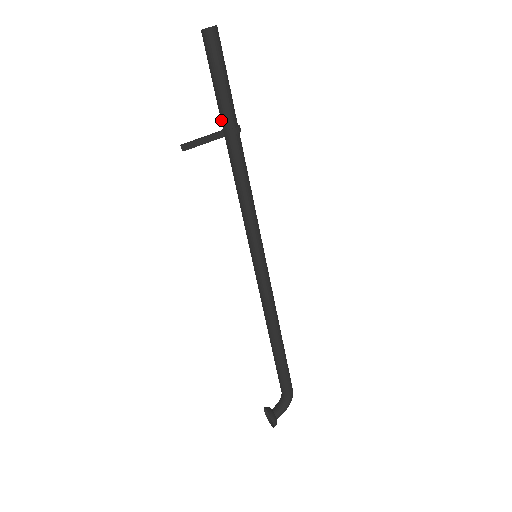
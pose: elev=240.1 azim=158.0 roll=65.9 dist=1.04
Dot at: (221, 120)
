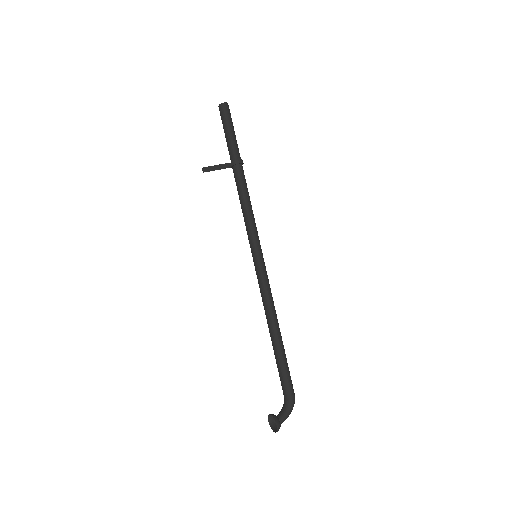
Dot at: (230, 157)
